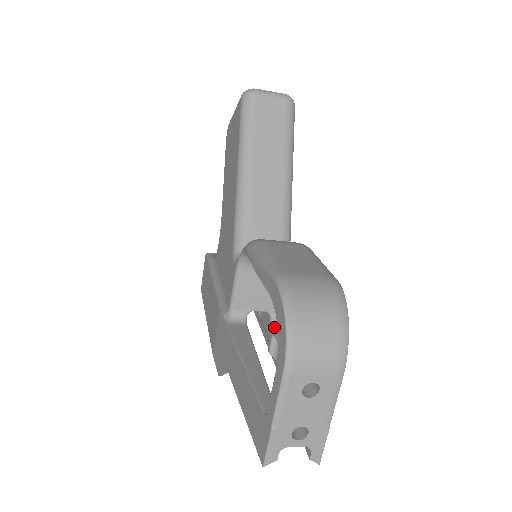
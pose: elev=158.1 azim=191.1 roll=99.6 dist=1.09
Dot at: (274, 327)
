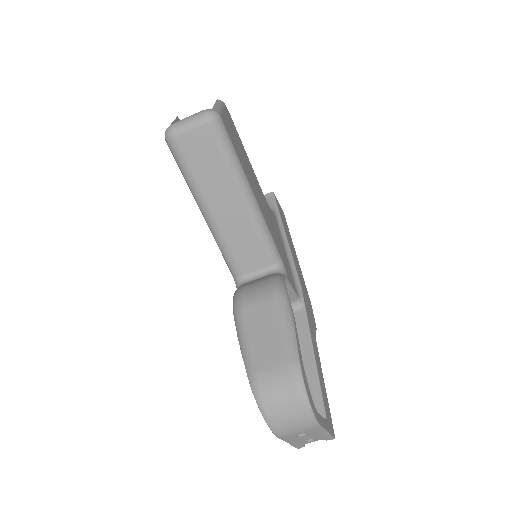
Dot at: occluded
